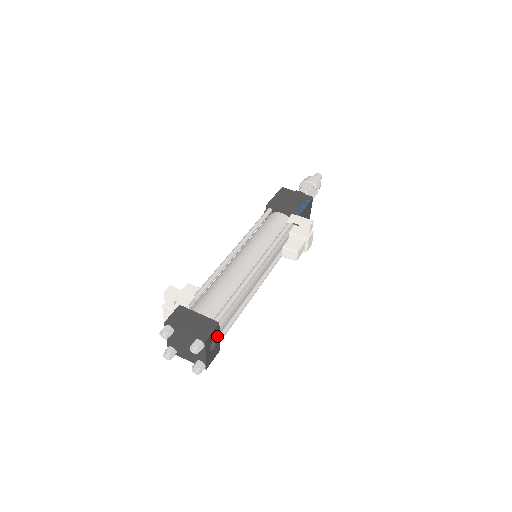
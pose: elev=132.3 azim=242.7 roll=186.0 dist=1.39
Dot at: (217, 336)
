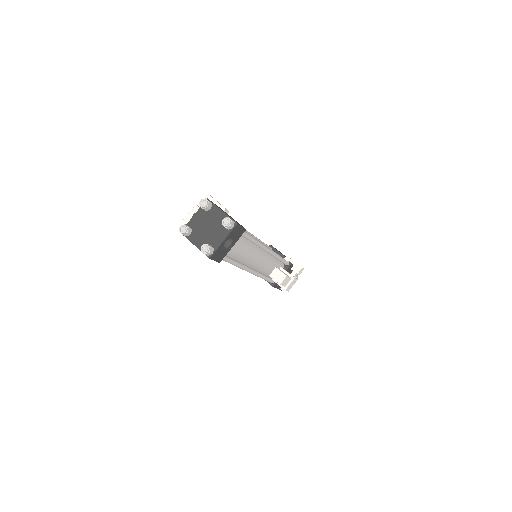
Dot at: (235, 241)
